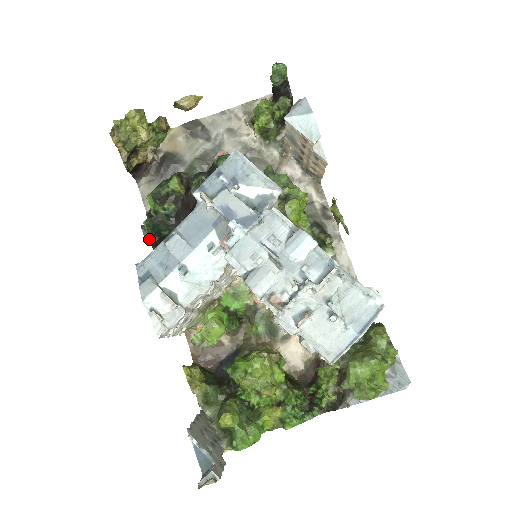
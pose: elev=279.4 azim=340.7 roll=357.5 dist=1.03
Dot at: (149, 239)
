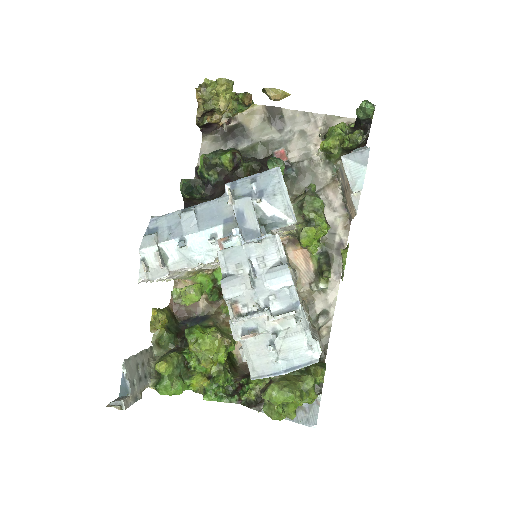
Dot at: occluded
